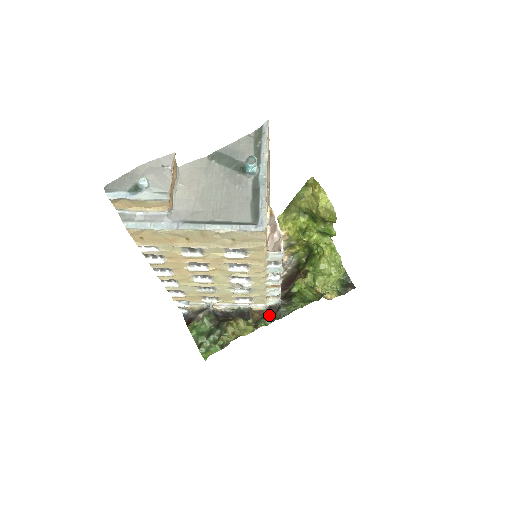
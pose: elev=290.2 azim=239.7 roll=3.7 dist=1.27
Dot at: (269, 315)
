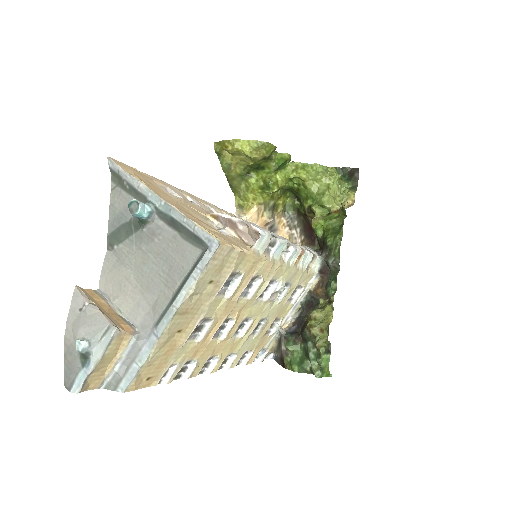
Dot at: (328, 278)
